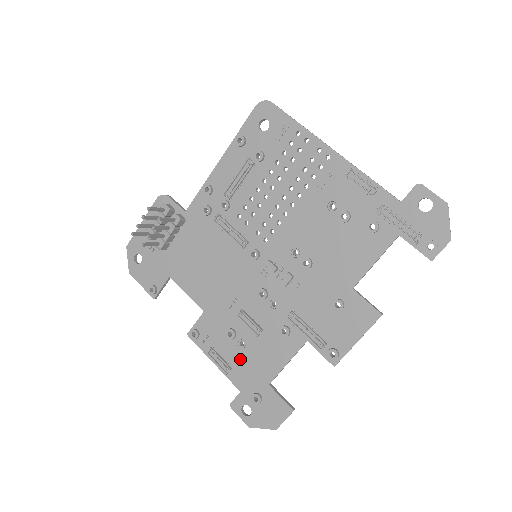
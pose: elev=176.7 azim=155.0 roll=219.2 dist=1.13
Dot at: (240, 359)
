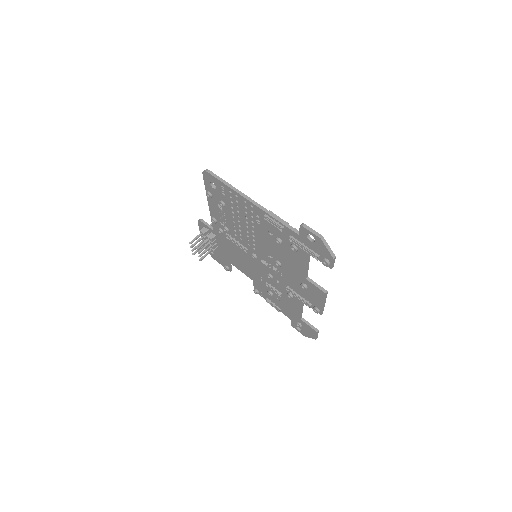
Dot at: (281, 305)
